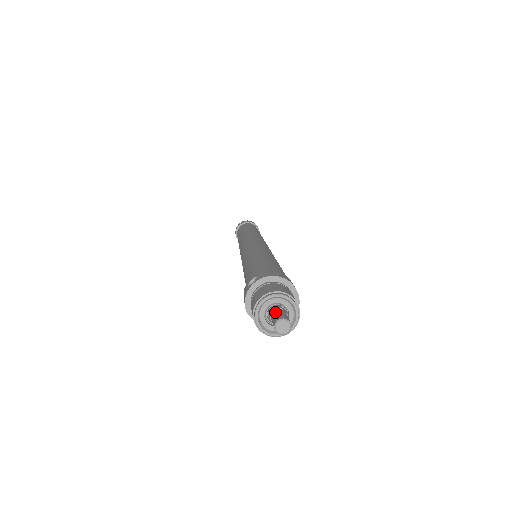
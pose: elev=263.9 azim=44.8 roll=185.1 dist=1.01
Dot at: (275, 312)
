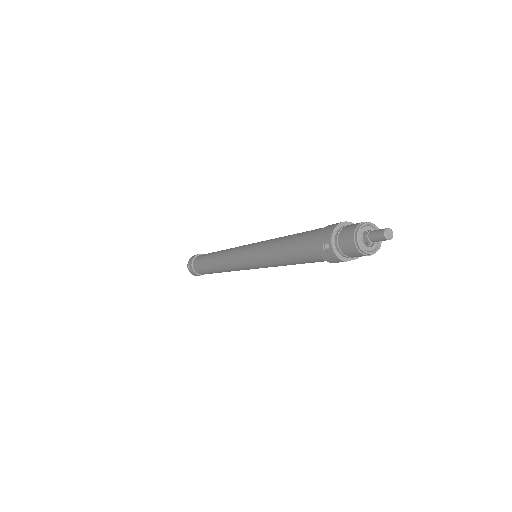
Dot at: (372, 236)
